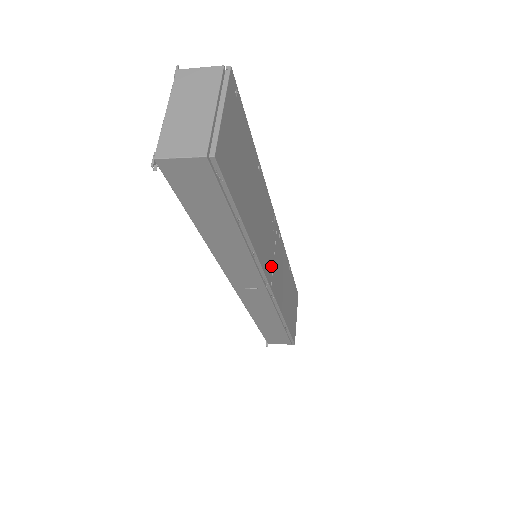
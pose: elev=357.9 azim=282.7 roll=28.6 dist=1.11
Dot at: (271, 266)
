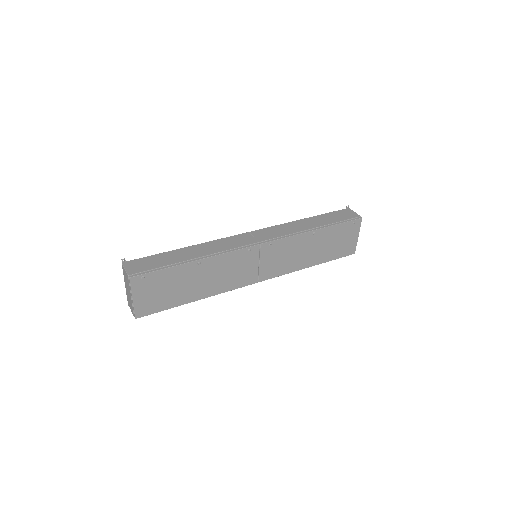
Dot at: (254, 274)
